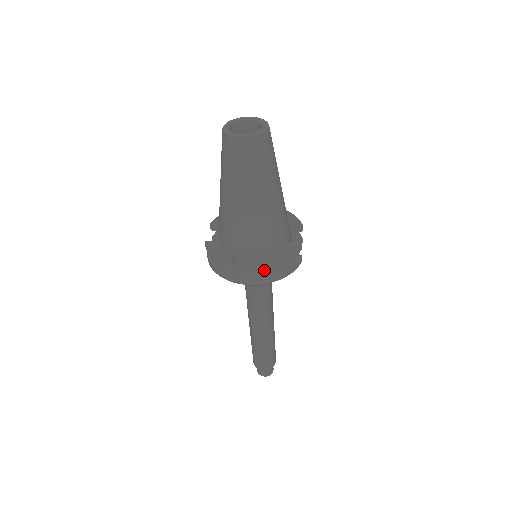
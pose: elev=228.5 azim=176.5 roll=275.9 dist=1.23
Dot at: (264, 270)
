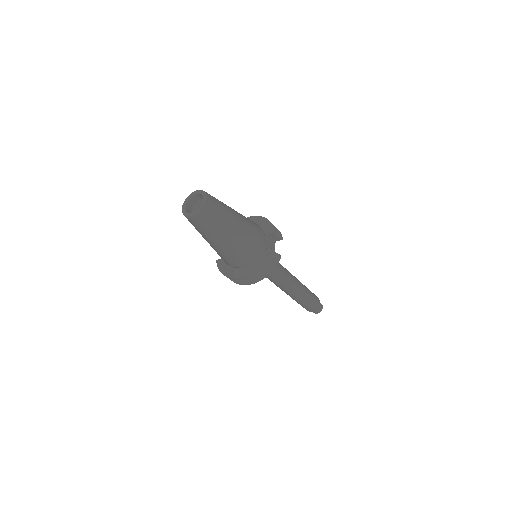
Dot at: occluded
